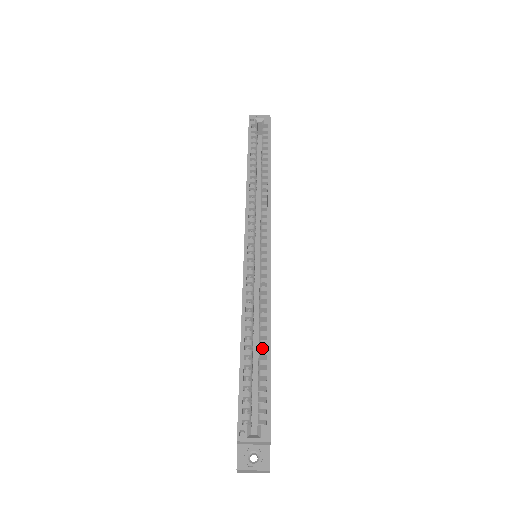
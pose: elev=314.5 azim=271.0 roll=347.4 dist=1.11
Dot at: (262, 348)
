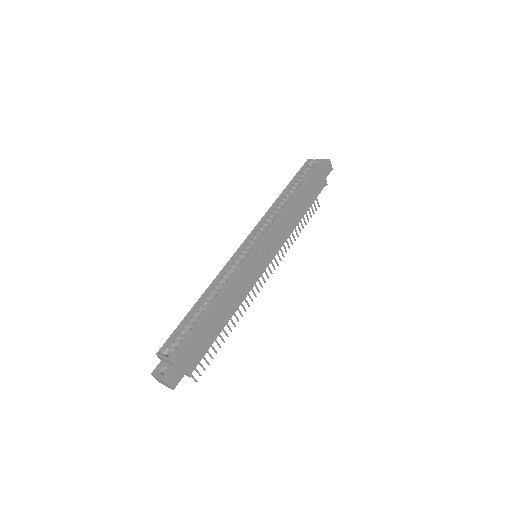
Dot at: occluded
